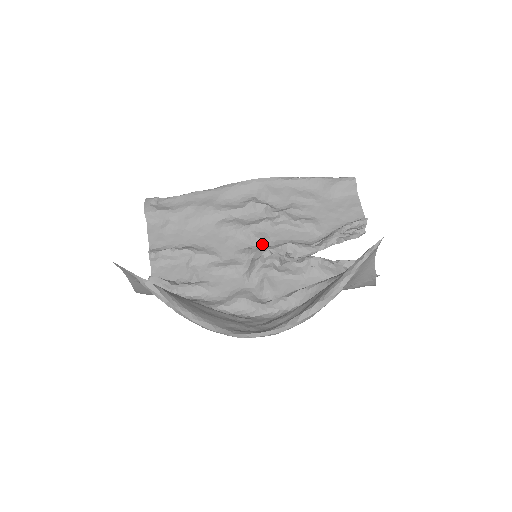
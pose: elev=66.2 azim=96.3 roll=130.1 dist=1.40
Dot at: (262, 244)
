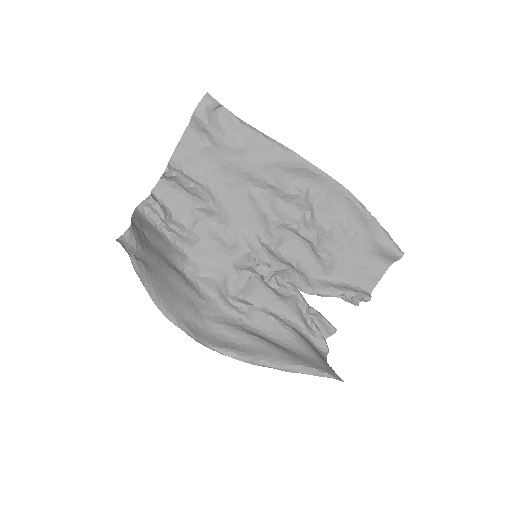
Dot at: (272, 243)
